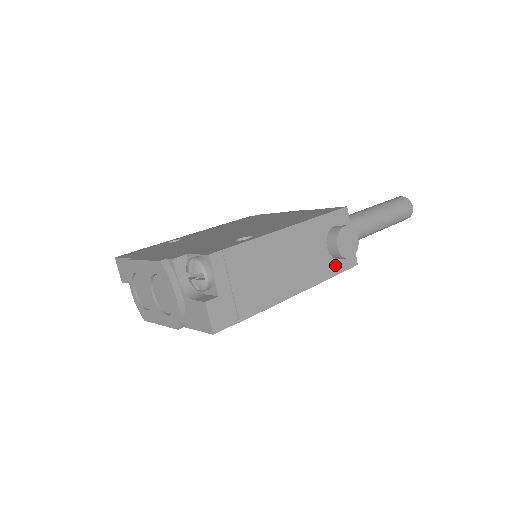
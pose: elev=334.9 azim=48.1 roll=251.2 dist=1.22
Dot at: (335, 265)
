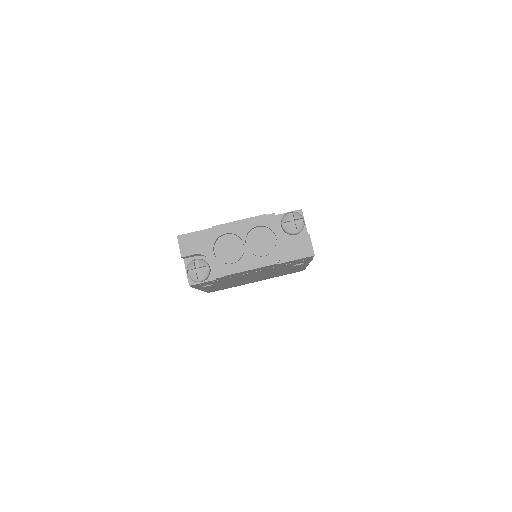
Dot at: occluded
